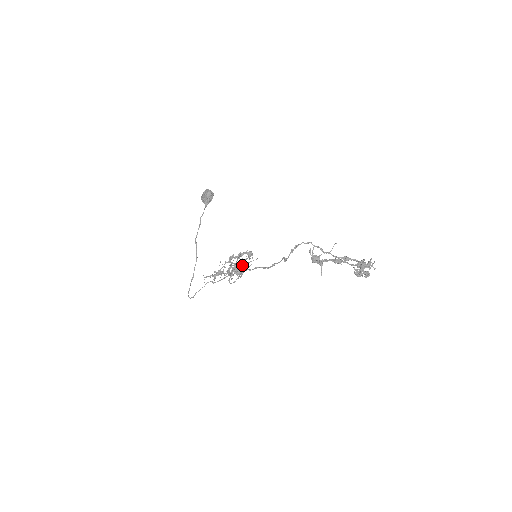
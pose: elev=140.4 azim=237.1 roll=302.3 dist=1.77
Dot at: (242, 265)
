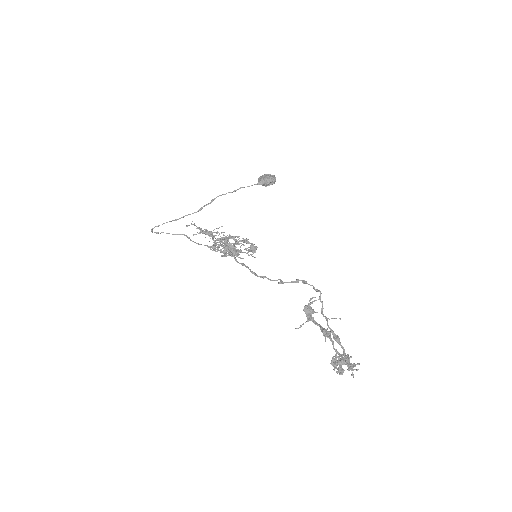
Dot at: occluded
